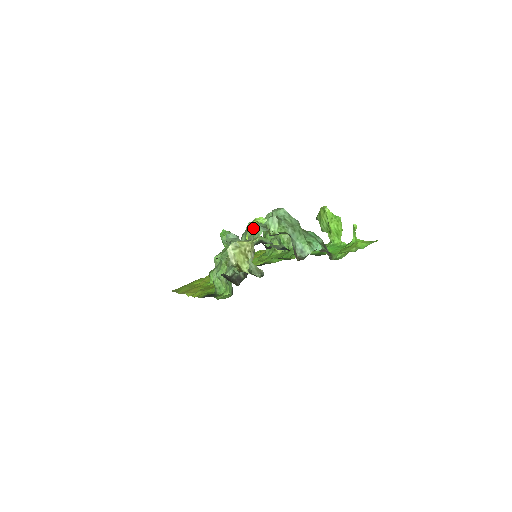
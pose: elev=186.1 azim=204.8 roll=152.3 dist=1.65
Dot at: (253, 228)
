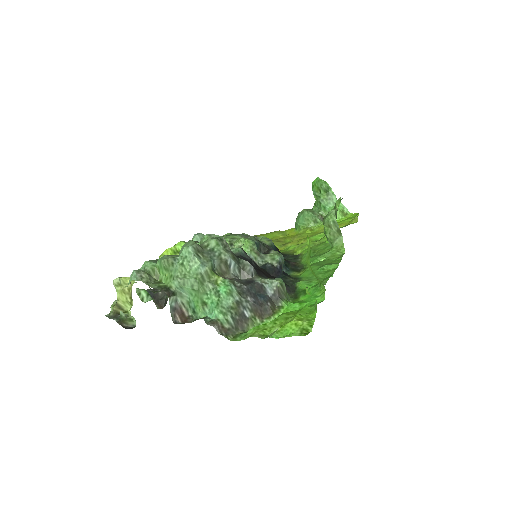
Dot at: (144, 265)
